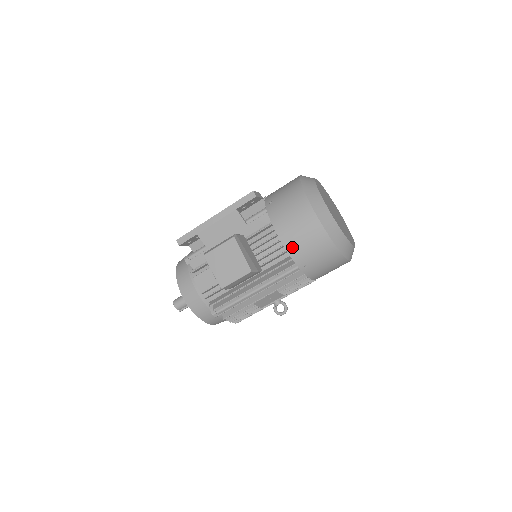
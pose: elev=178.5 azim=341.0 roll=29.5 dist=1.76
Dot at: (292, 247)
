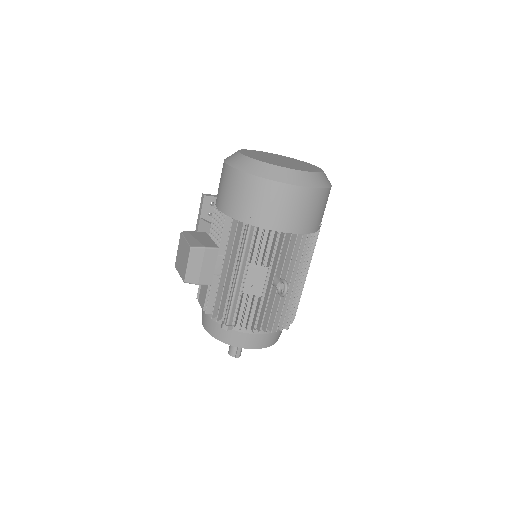
Dot at: (227, 208)
